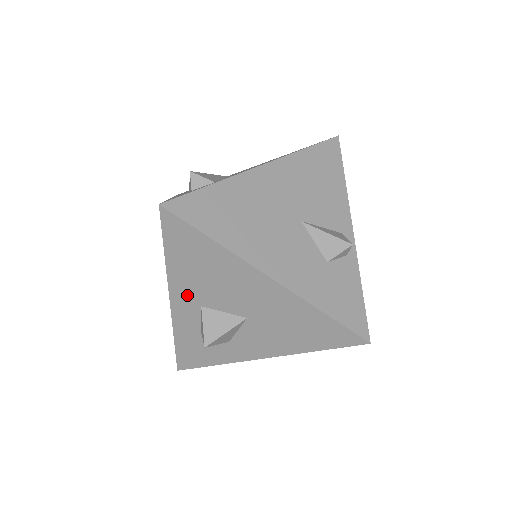
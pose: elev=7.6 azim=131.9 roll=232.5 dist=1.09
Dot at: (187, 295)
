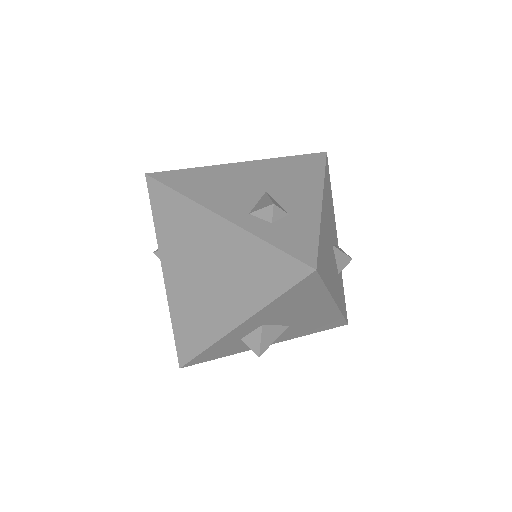
Dot at: (260, 320)
